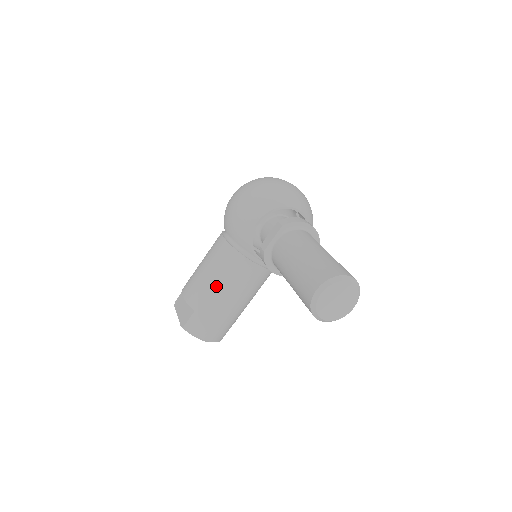
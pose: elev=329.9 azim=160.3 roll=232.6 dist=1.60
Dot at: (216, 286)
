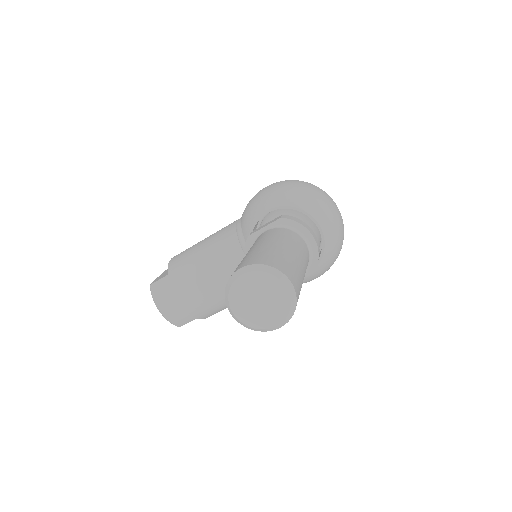
Dot at: (199, 260)
